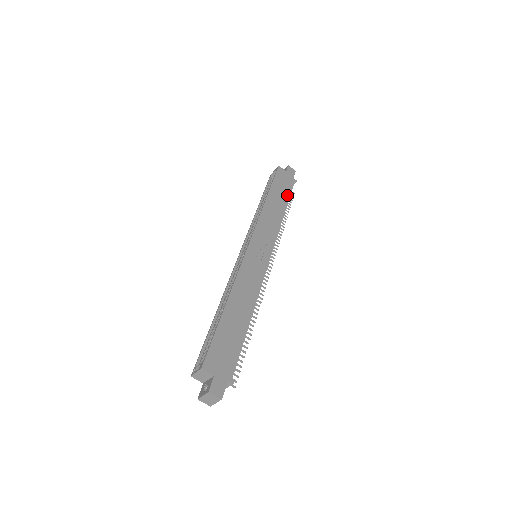
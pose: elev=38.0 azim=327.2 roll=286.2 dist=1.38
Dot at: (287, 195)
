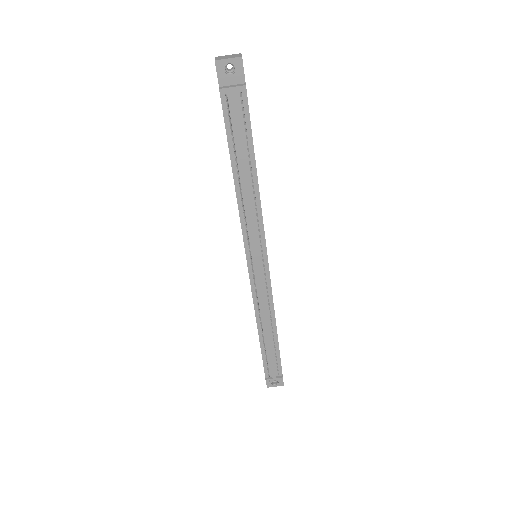
Dot at: occluded
